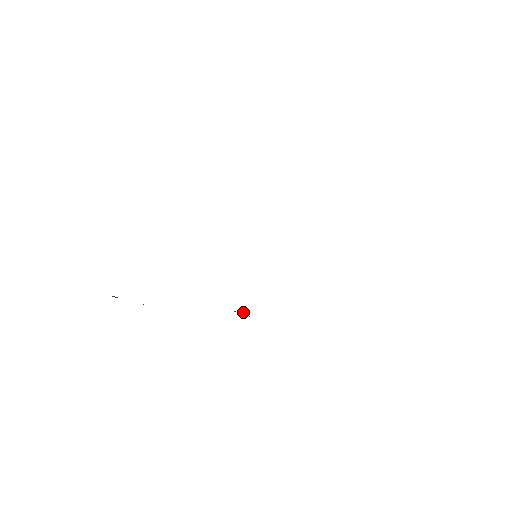
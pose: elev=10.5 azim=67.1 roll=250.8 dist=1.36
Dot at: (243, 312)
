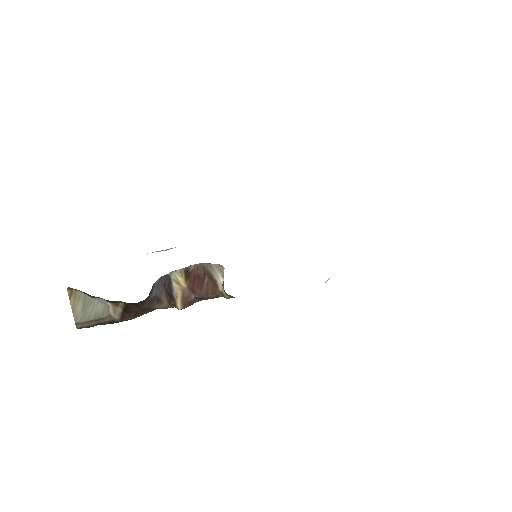
Dot at: (219, 270)
